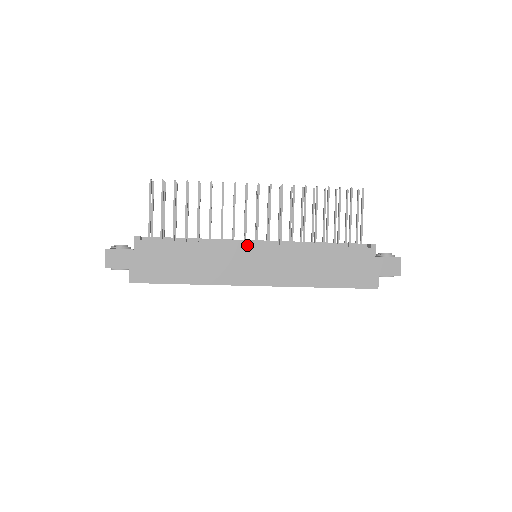
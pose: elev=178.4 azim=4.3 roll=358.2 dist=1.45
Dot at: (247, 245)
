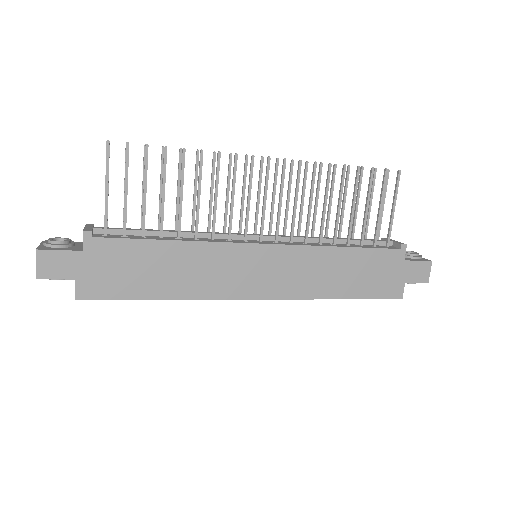
Dot at: (249, 245)
